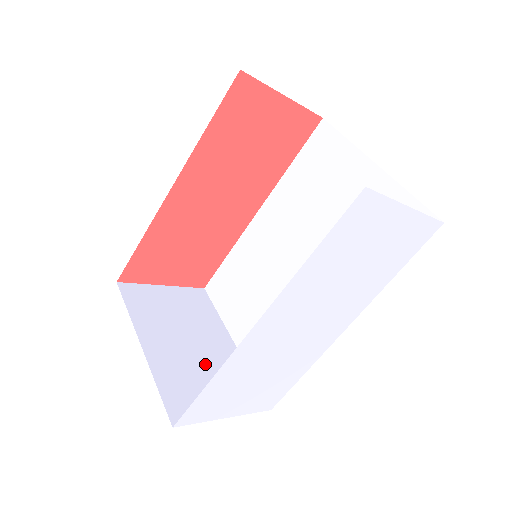
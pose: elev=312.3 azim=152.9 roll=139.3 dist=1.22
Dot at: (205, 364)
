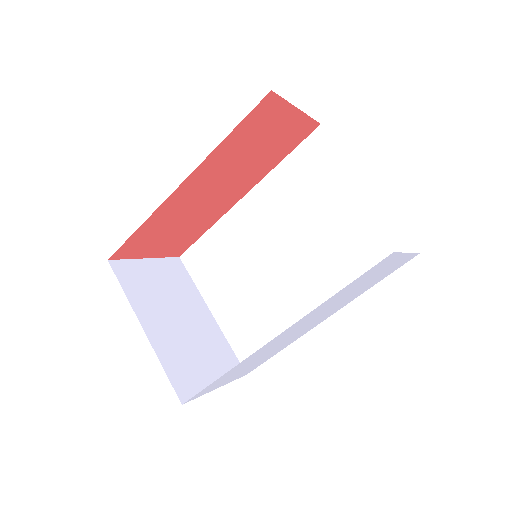
Dot at: (194, 339)
